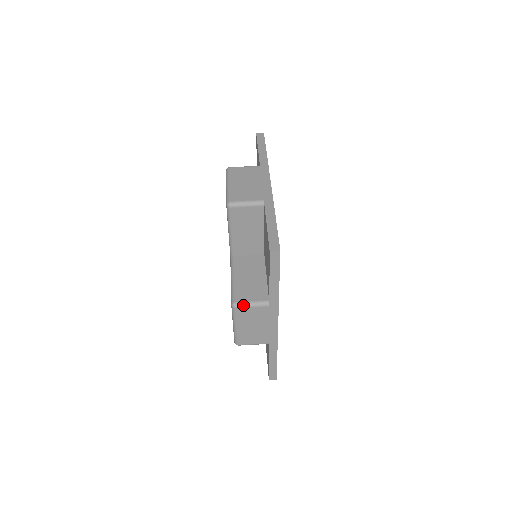
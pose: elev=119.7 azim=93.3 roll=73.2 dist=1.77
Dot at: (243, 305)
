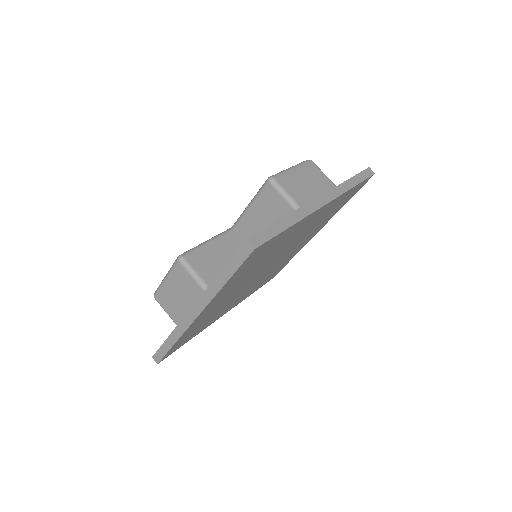
Dot at: (186, 266)
